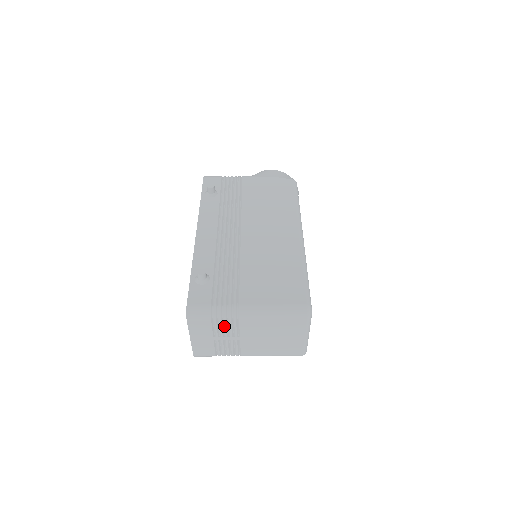
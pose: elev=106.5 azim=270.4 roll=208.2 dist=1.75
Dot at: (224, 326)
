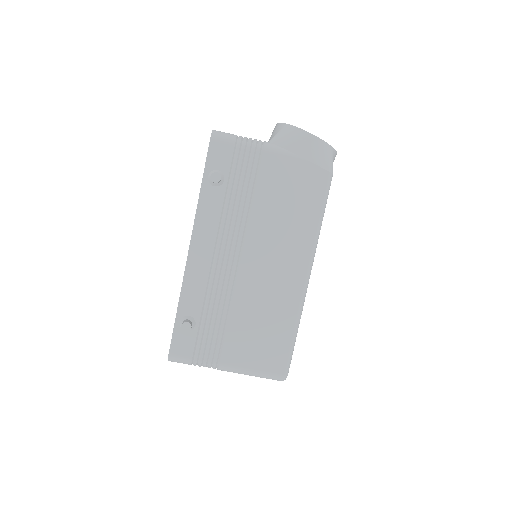
Dot at: occluded
